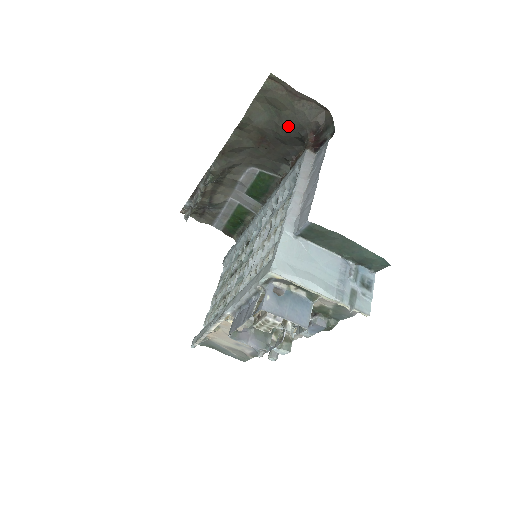
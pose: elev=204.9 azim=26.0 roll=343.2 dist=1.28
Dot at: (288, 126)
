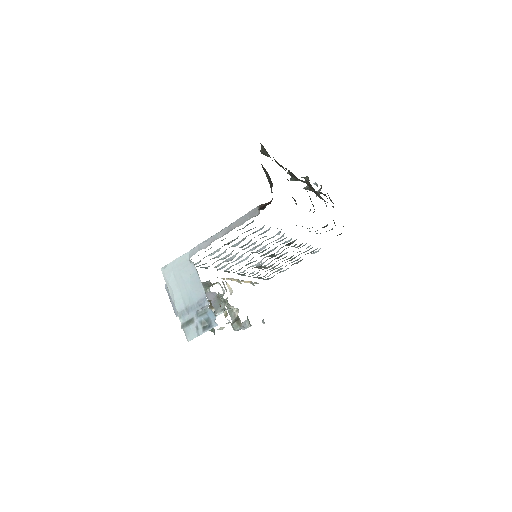
Dot at: occluded
